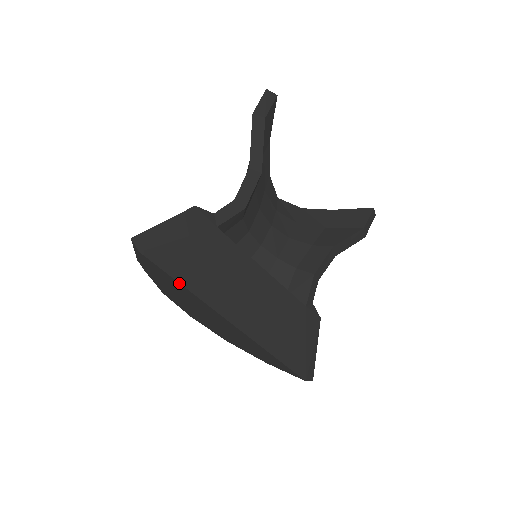
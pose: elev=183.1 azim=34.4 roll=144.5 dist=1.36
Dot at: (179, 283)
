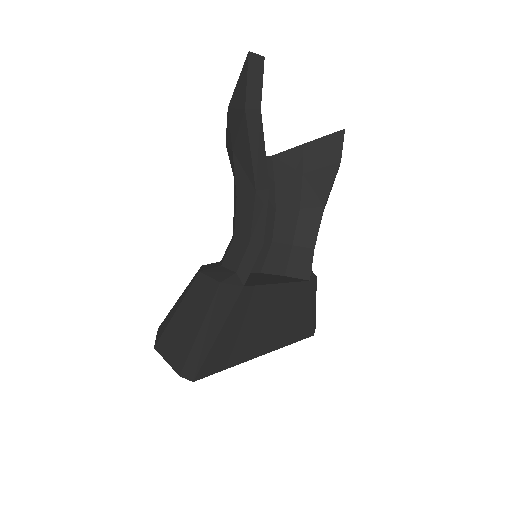
Dot at: occluded
